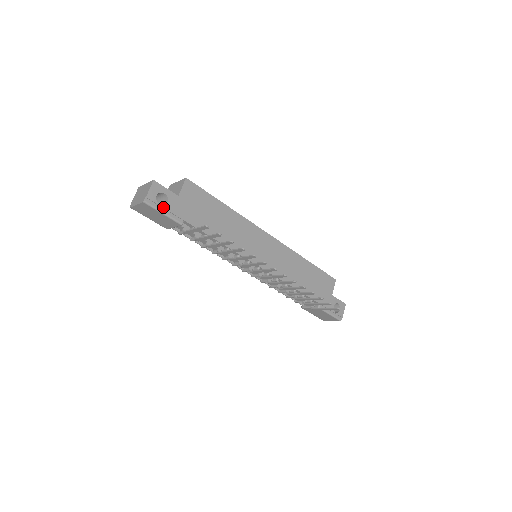
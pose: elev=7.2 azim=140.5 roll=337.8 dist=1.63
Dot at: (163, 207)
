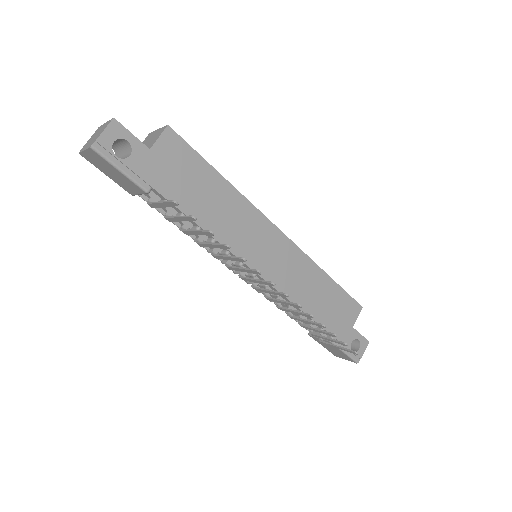
Dot at: (121, 161)
